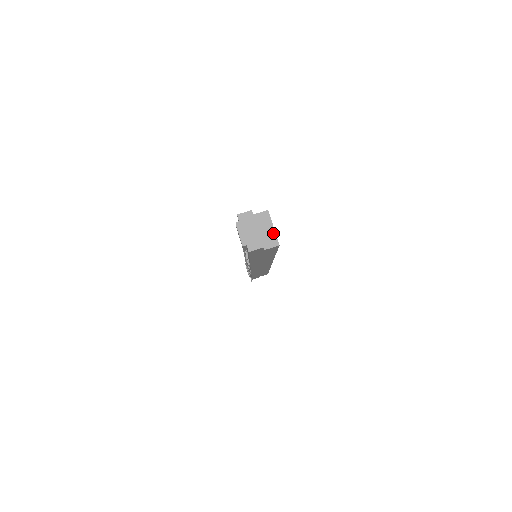
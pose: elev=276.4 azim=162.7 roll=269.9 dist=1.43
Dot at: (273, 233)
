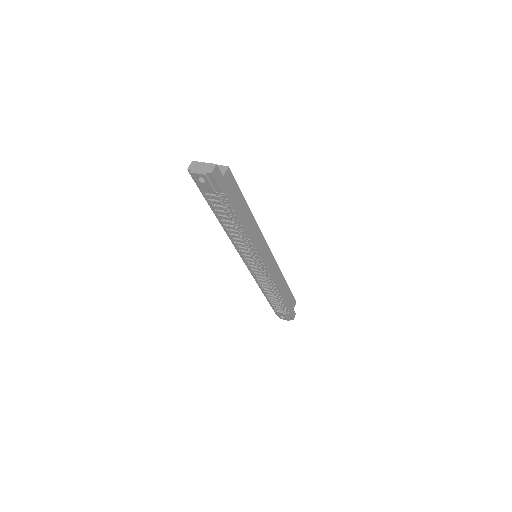
Dot at: (219, 166)
